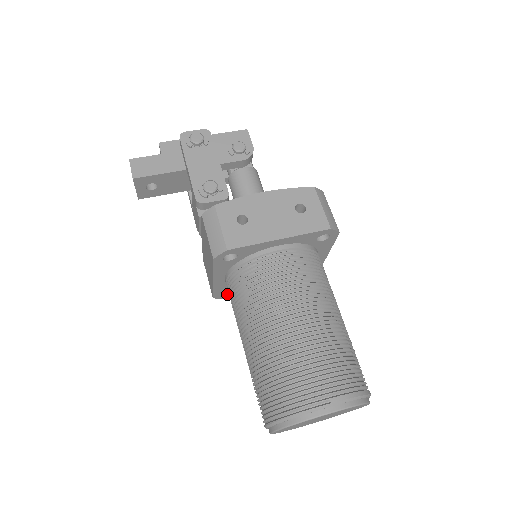
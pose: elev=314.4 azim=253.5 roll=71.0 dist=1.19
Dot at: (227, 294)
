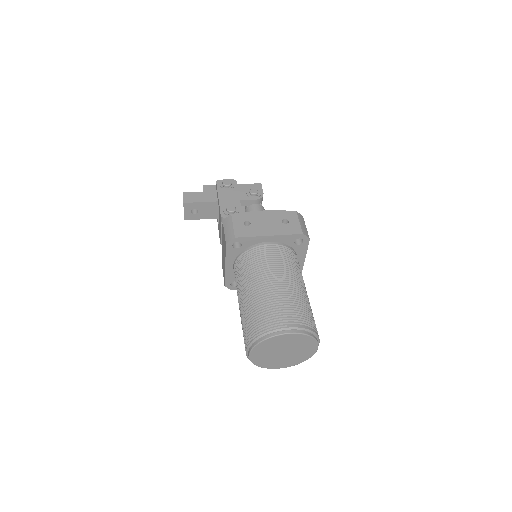
Dot at: (235, 286)
